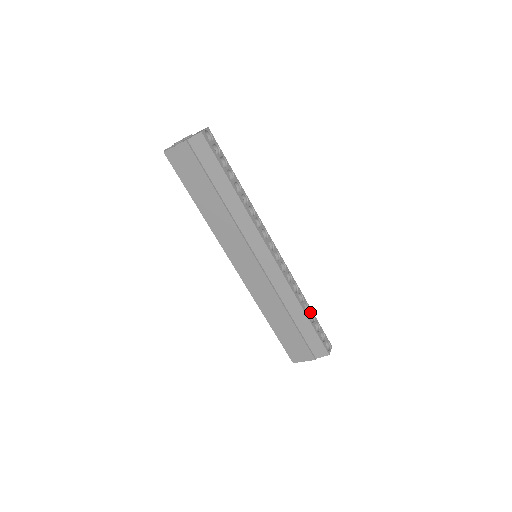
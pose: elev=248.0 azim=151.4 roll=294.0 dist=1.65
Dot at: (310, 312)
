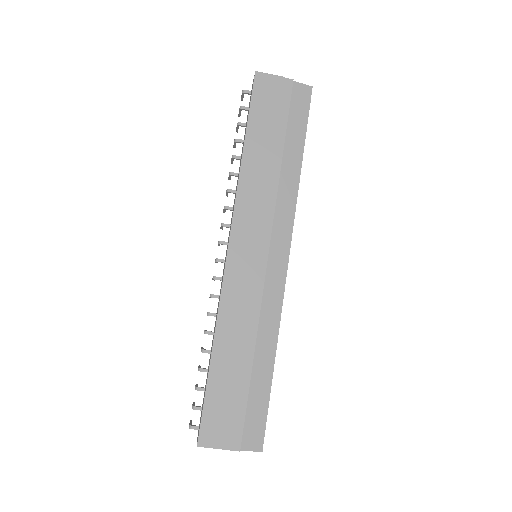
Dot at: occluded
